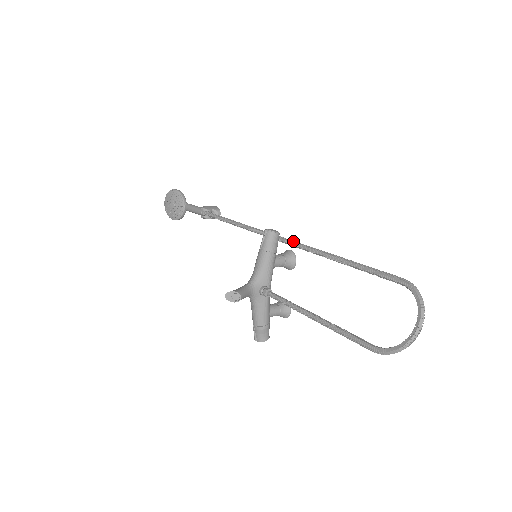
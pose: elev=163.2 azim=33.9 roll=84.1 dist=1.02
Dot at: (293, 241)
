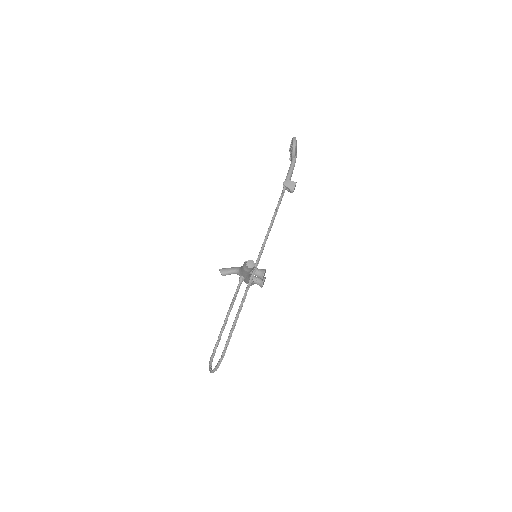
Dot at: (250, 279)
